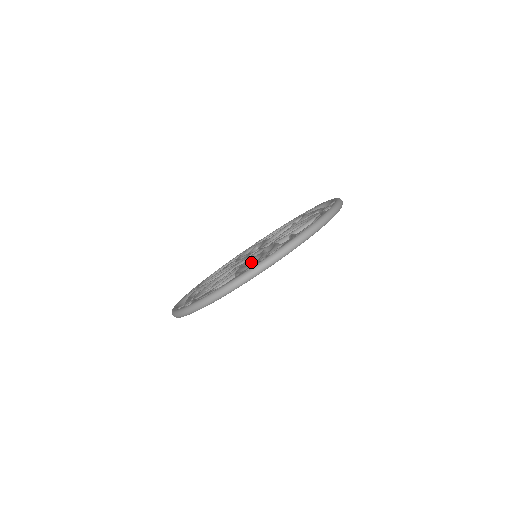
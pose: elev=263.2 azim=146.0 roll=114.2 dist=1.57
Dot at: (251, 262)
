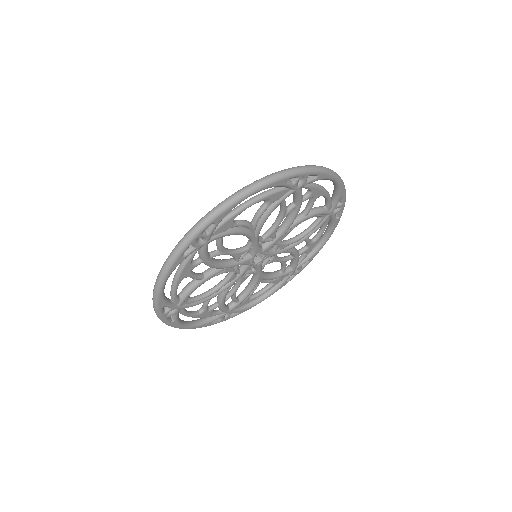
Dot at: (260, 236)
